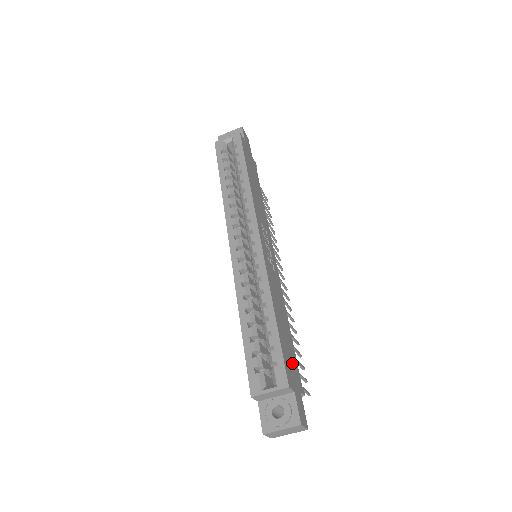
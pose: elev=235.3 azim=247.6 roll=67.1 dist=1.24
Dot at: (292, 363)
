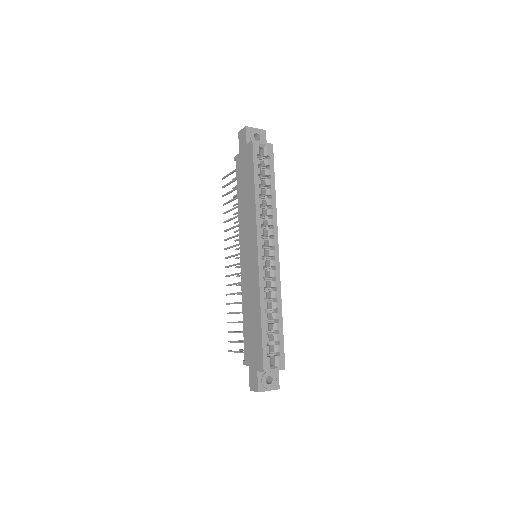
Dot at: occluded
